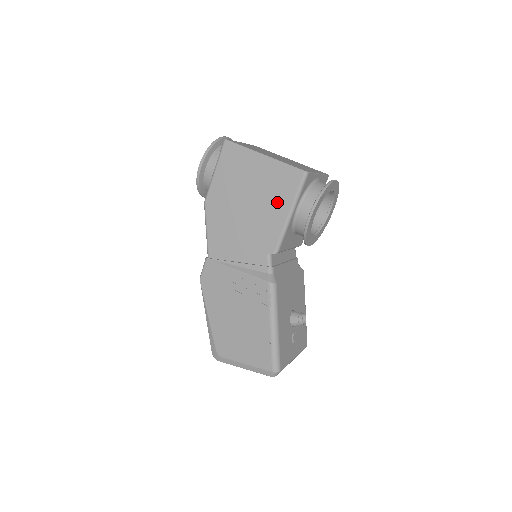
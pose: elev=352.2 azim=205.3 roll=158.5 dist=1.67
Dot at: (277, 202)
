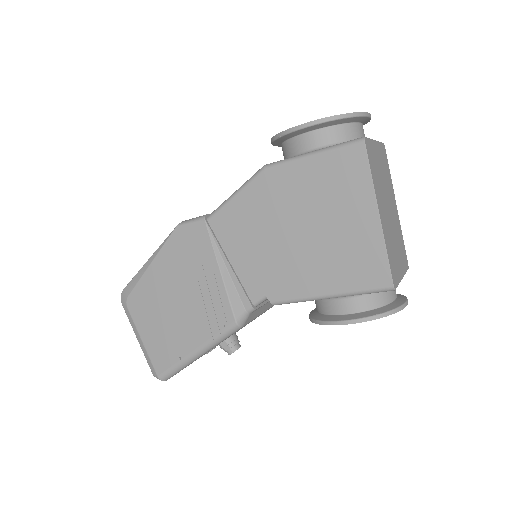
Dot at: (331, 271)
